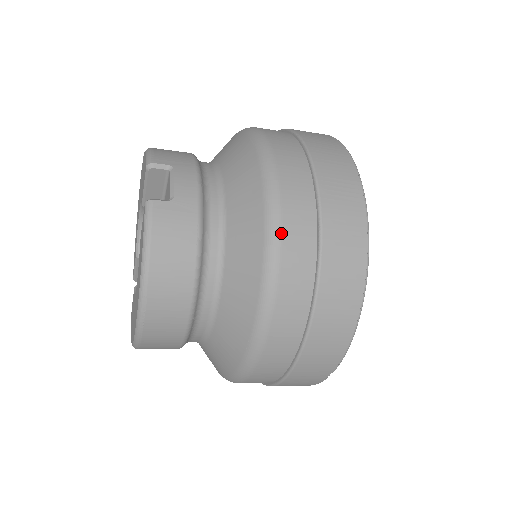
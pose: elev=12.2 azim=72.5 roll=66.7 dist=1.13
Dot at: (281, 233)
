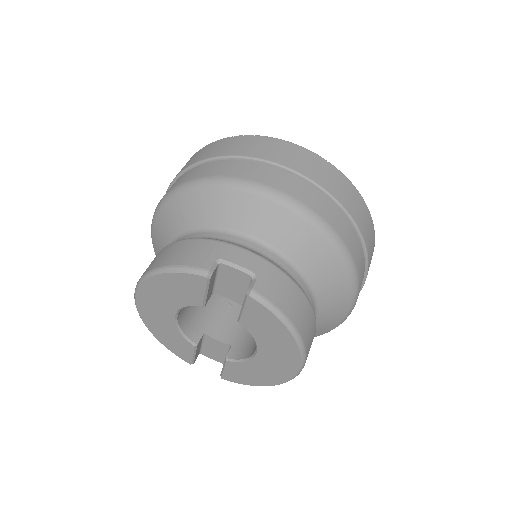
Dot at: (327, 222)
